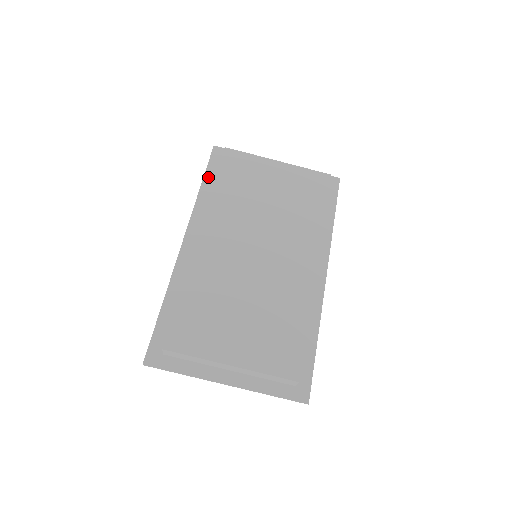
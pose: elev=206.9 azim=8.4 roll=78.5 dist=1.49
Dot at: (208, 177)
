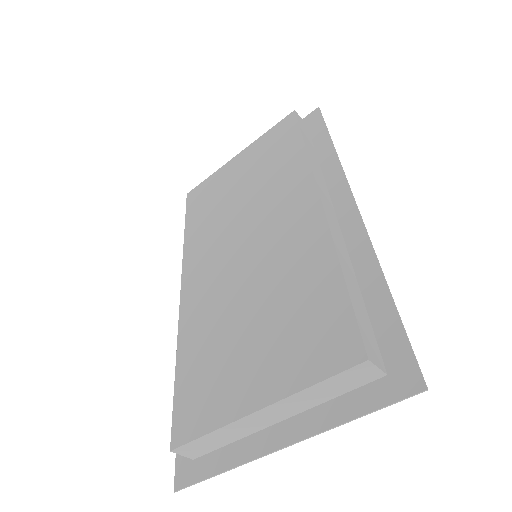
Dot at: occluded
